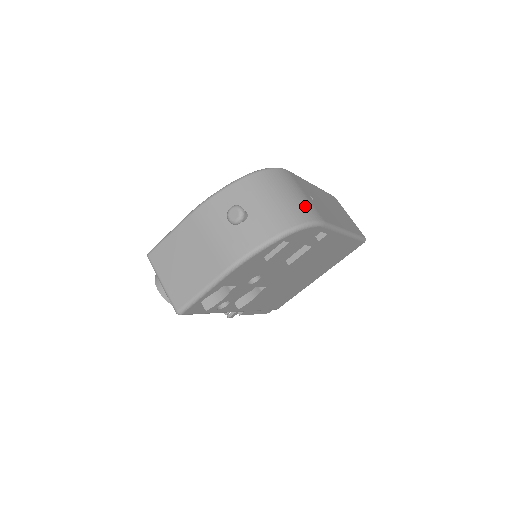
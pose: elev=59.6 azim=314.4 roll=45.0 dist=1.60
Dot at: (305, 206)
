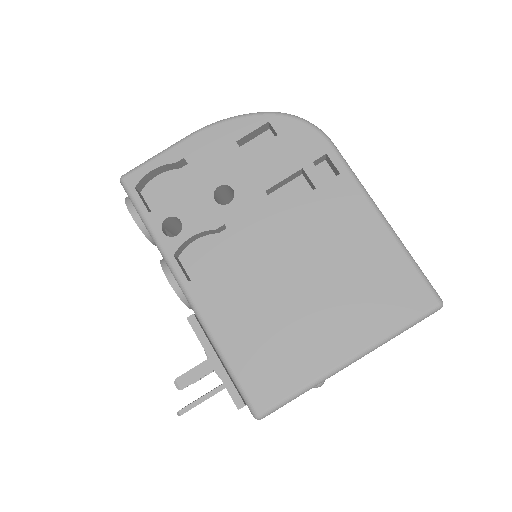
Dot at: occluded
